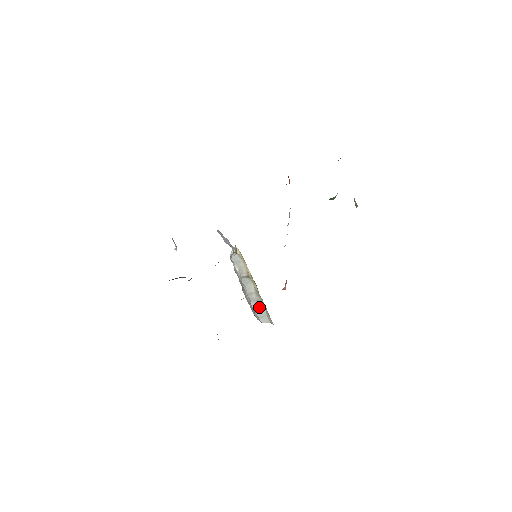
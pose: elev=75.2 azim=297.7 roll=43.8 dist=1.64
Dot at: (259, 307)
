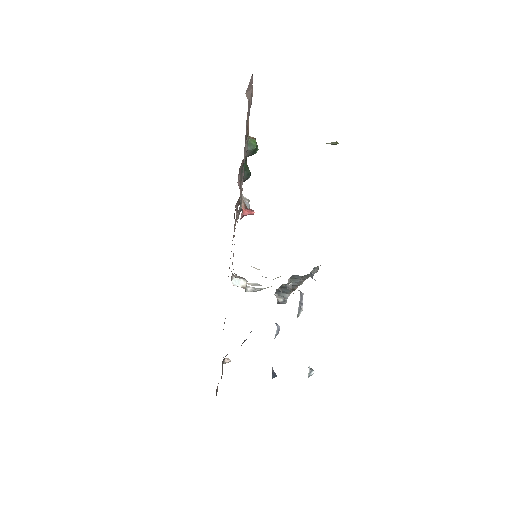
Dot at: occluded
